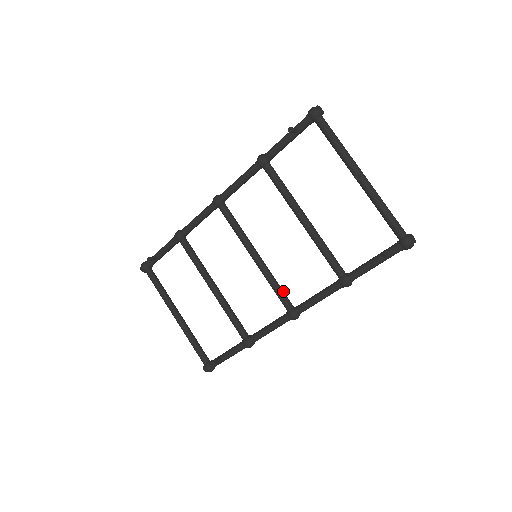
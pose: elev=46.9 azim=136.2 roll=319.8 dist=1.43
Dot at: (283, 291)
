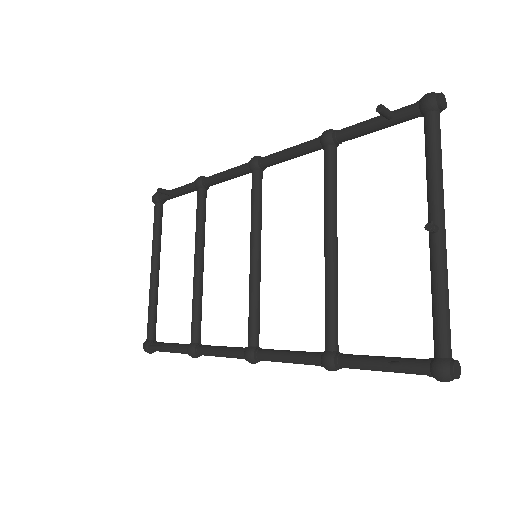
Dot at: (259, 319)
